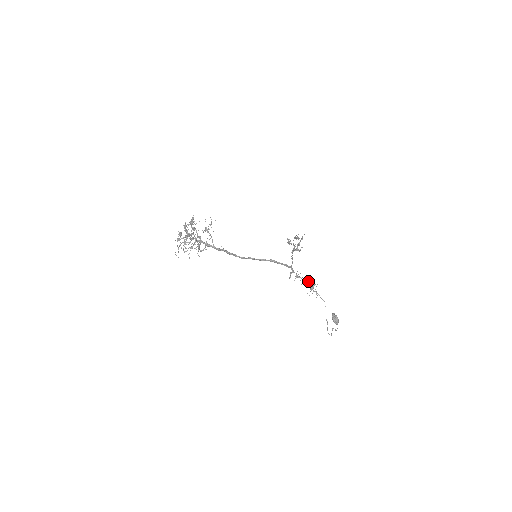
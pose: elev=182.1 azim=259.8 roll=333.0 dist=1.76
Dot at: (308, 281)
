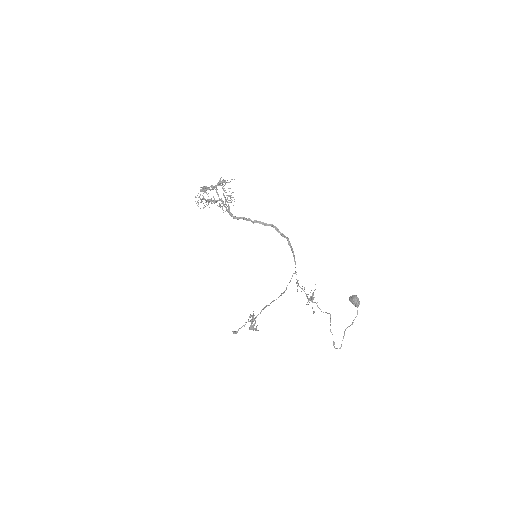
Dot at: (305, 293)
